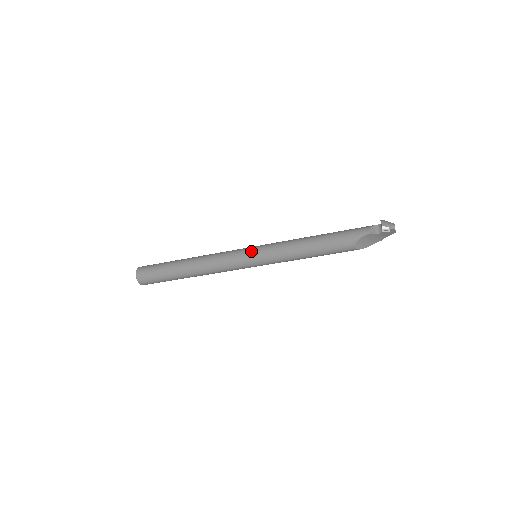
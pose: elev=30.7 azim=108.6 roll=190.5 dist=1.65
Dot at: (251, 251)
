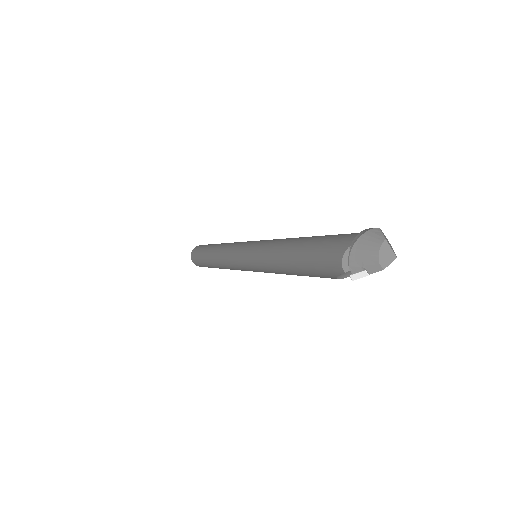
Dot at: (242, 263)
